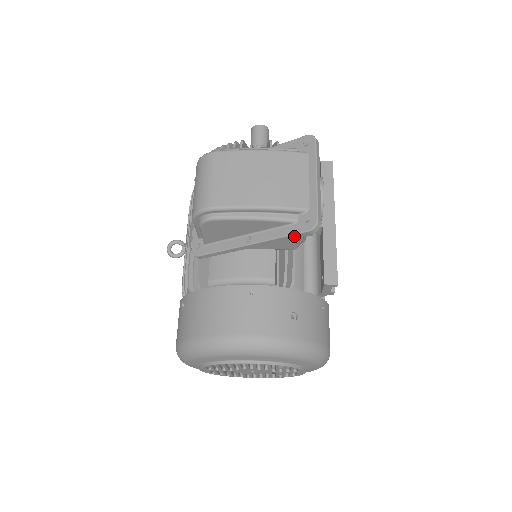
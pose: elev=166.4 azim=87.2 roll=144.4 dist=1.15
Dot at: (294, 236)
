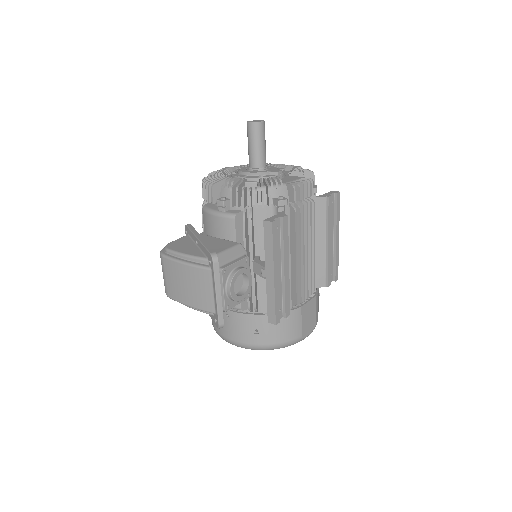
Dot at: occluded
